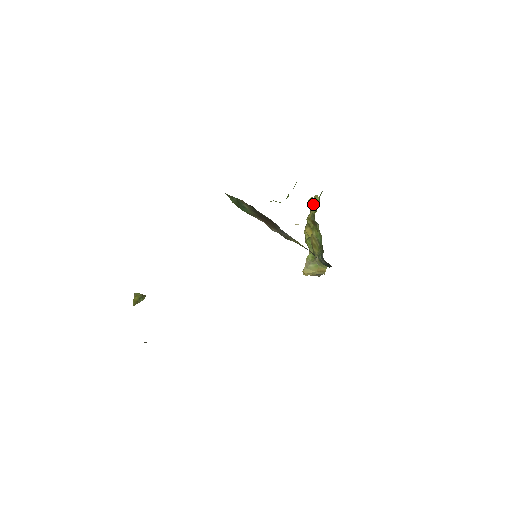
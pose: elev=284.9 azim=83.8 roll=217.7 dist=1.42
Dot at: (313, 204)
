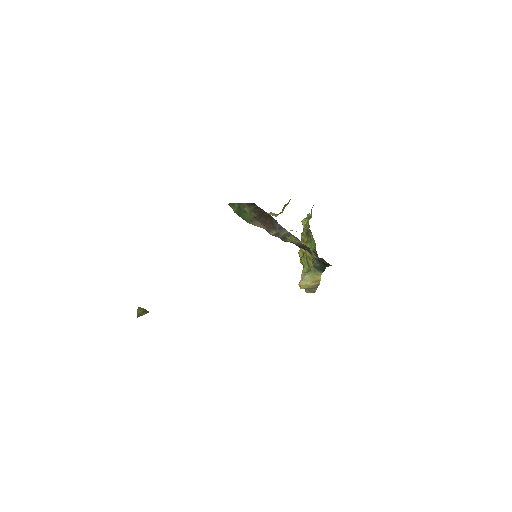
Dot at: (306, 219)
